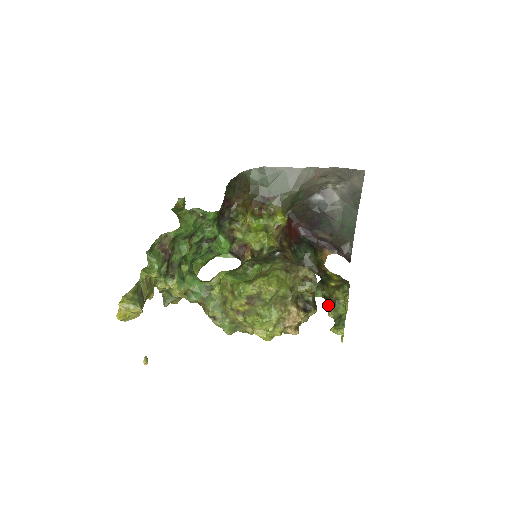
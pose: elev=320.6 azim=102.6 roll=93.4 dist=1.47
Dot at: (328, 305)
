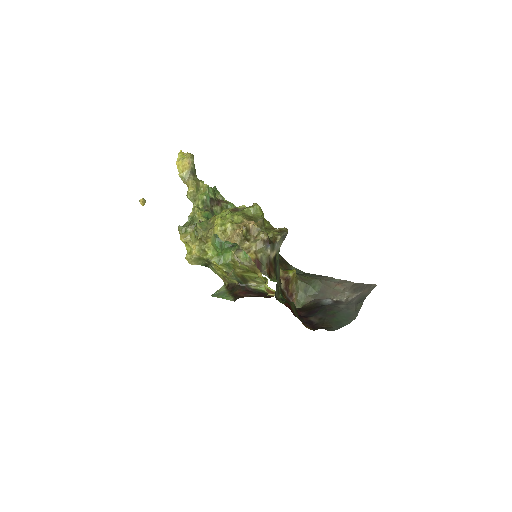
Dot at: occluded
